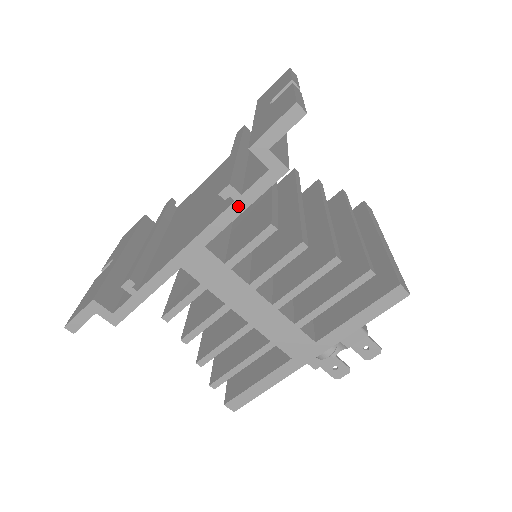
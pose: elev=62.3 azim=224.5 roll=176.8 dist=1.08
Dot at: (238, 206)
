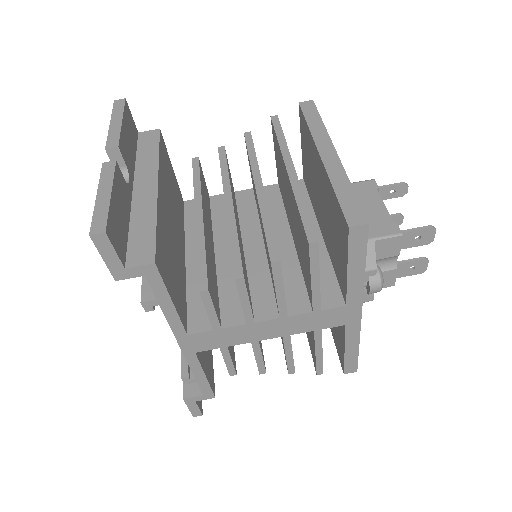
Dot at: (166, 305)
